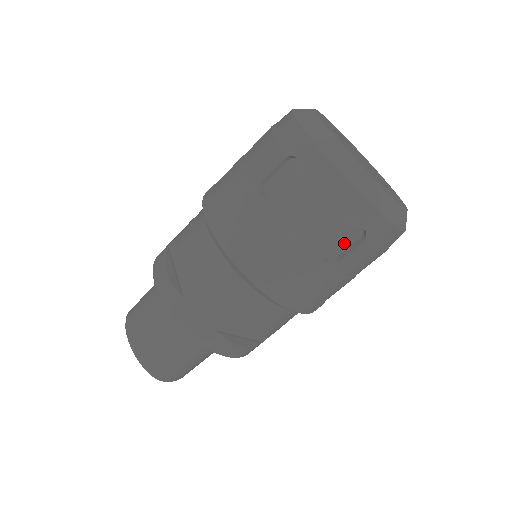
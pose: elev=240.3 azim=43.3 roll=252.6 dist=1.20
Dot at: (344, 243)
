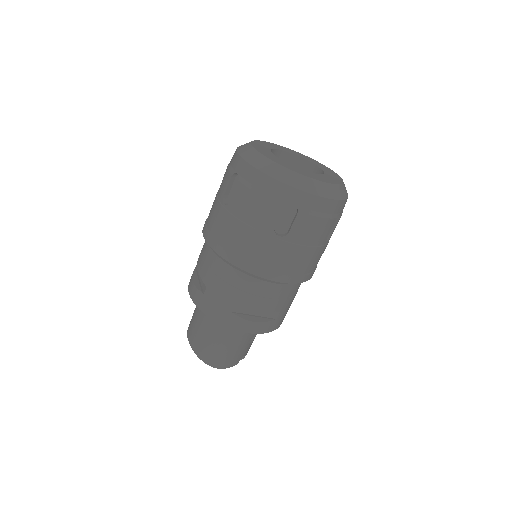
Dot at: (287, 219)
